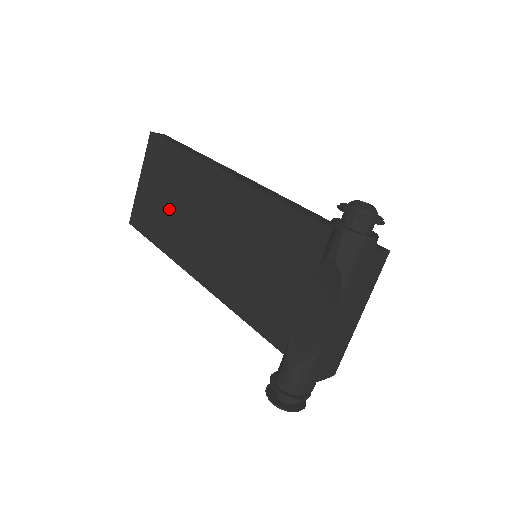
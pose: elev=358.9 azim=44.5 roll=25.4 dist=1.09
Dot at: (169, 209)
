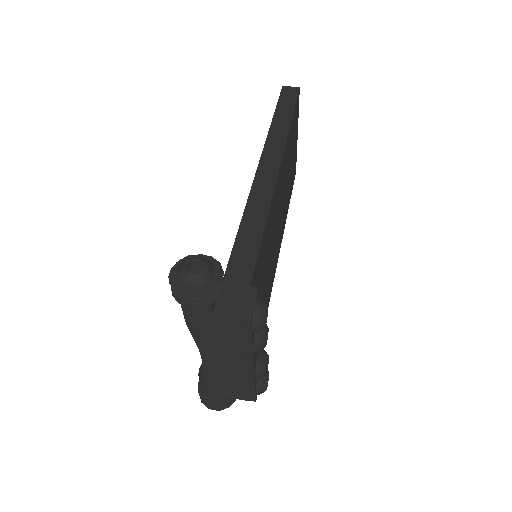
Dot at: occluded
